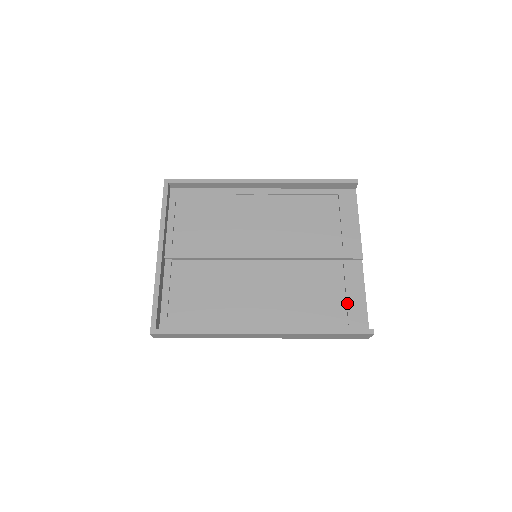
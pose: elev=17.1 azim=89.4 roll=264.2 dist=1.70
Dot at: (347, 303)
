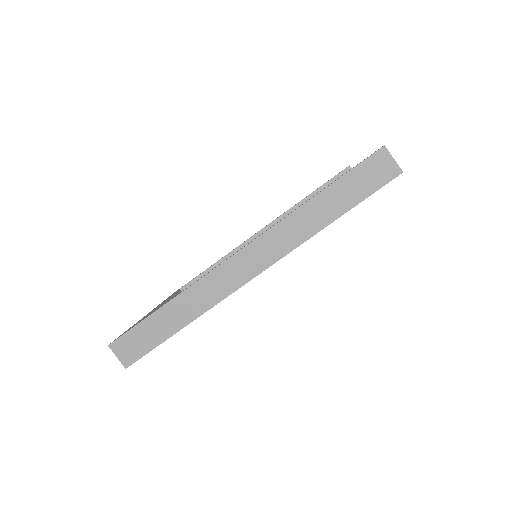
Dot at: occluded
